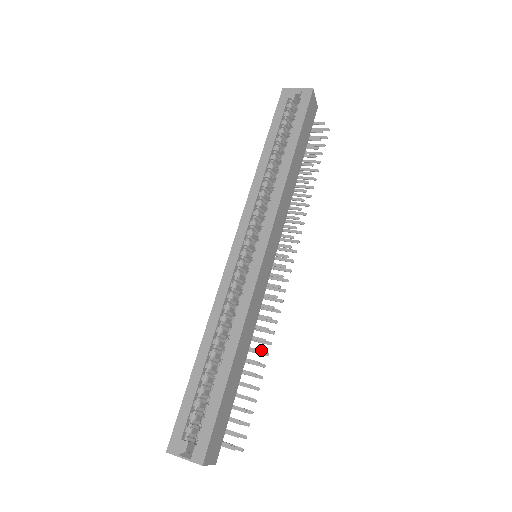
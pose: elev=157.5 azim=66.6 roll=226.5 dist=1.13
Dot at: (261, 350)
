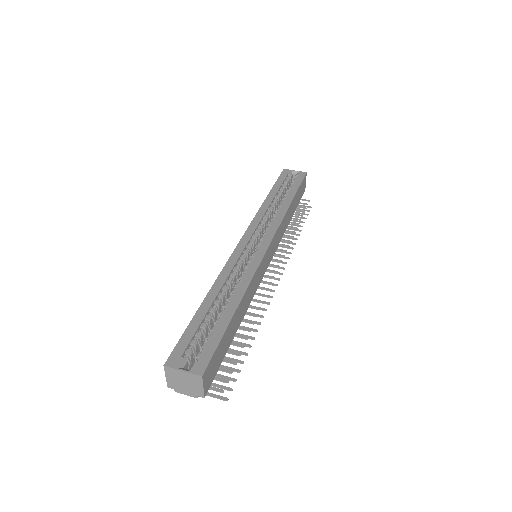
Dot at: (254, 322)
